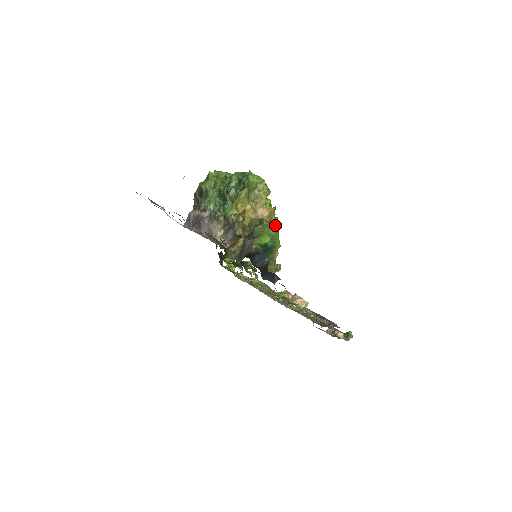
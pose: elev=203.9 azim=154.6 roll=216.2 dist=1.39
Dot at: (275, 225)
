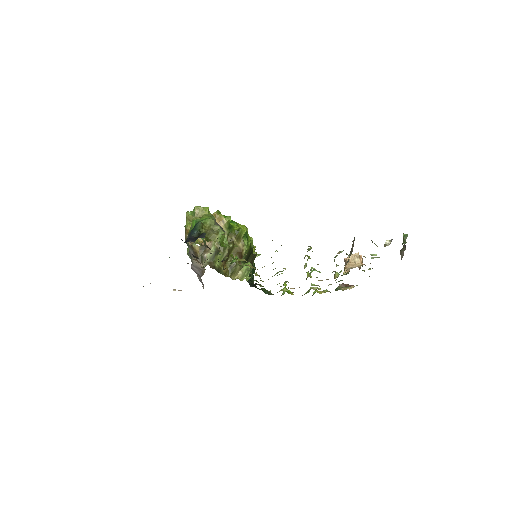
Dot at: occluded
